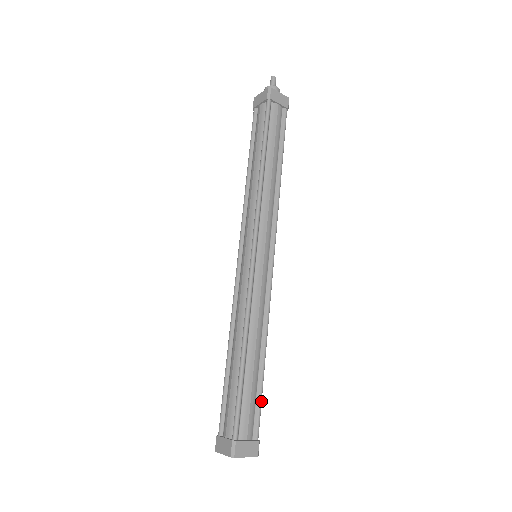
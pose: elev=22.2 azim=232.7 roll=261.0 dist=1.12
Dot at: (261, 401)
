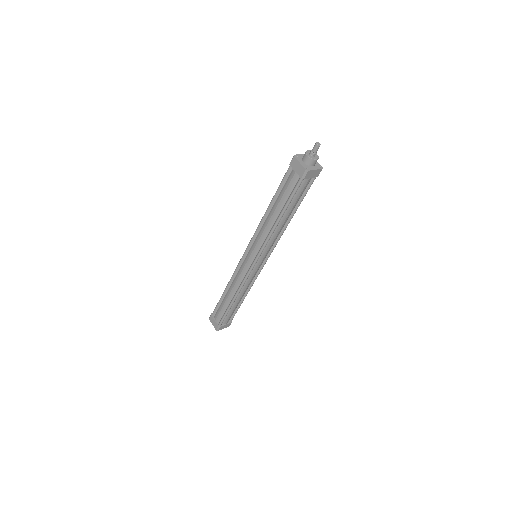
Dot at: occluded
